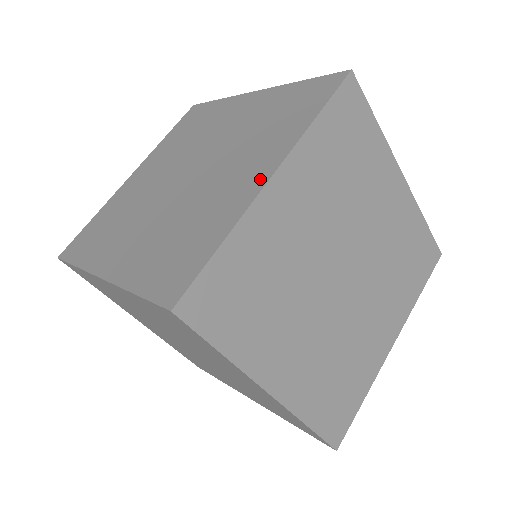
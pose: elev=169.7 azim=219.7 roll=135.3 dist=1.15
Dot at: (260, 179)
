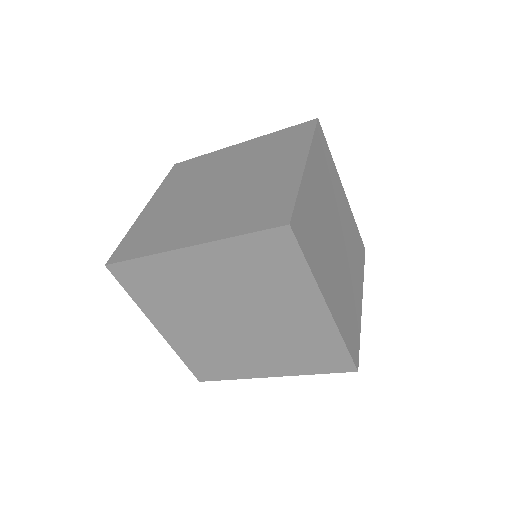
Dot at: (298, 166)
